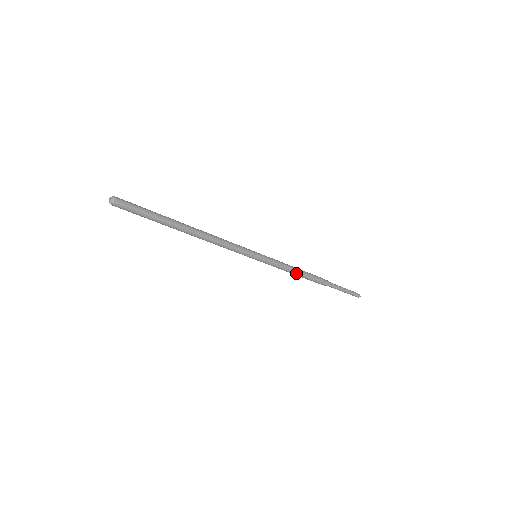
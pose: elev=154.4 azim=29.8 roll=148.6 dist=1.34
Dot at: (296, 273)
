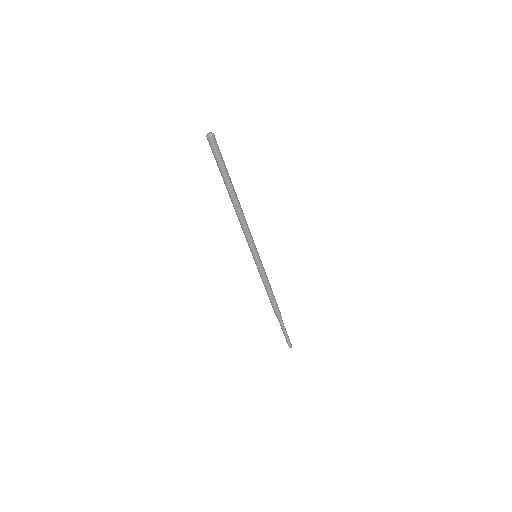
Dot at: (271, 291)
